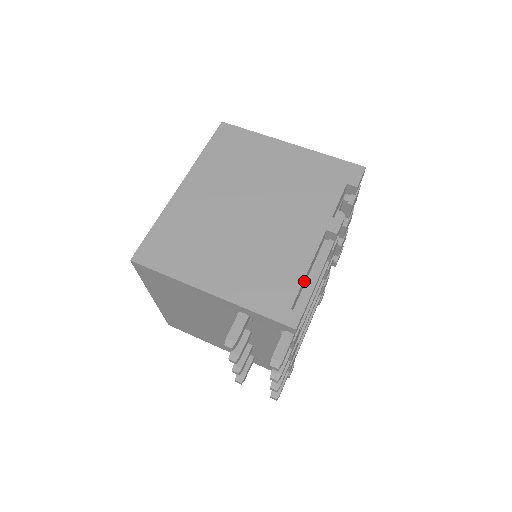
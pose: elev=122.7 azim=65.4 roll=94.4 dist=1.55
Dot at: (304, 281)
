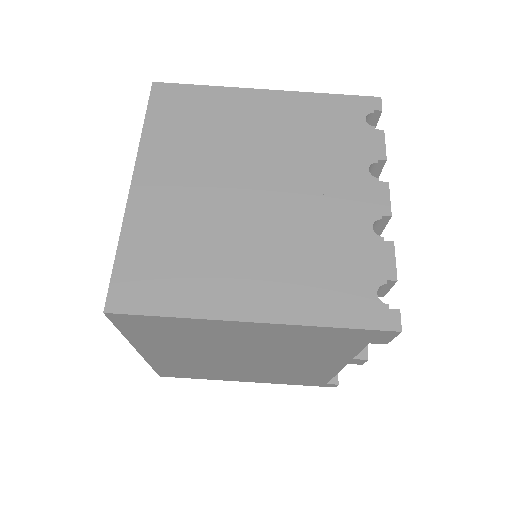
Dot at: occluded
